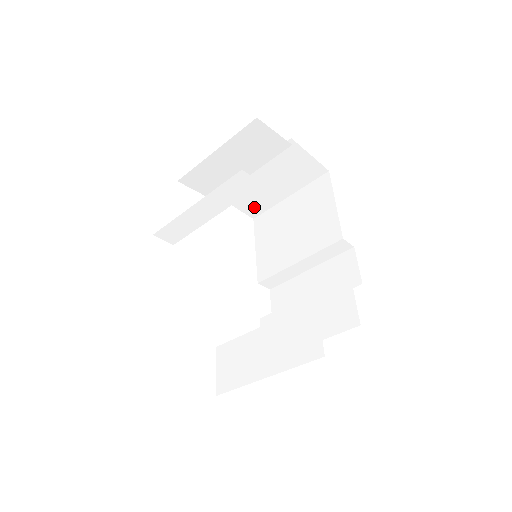
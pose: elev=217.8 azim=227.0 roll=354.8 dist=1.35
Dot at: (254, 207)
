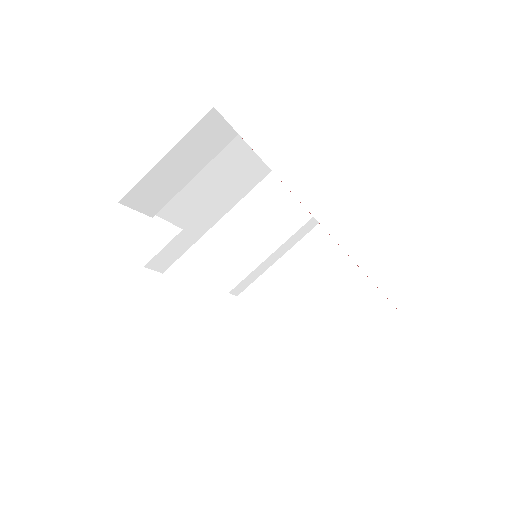
Dot at: (187, 216)
